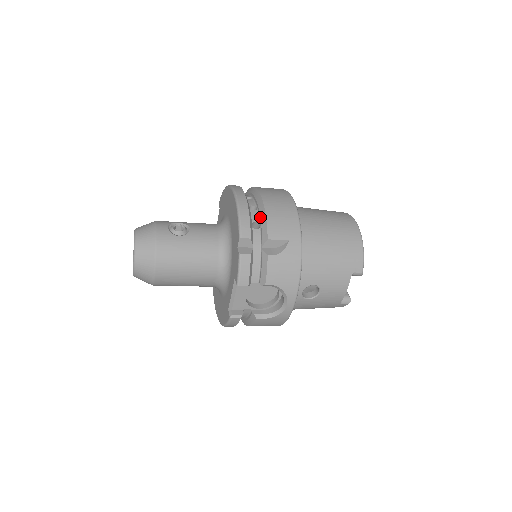
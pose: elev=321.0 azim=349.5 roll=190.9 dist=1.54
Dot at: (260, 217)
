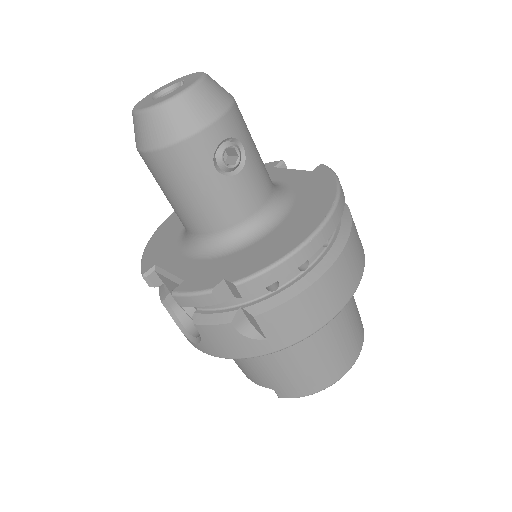
Dot at: (288, 287)
